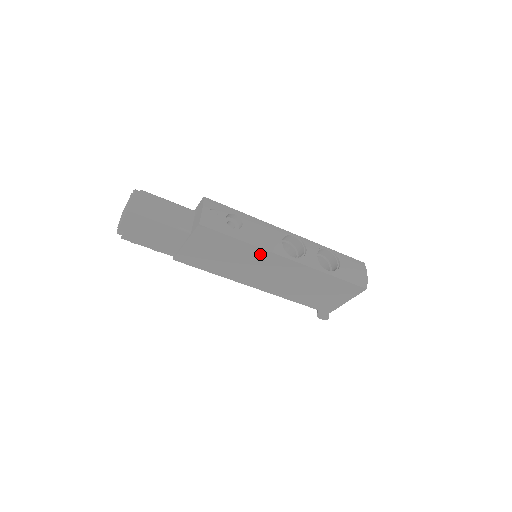
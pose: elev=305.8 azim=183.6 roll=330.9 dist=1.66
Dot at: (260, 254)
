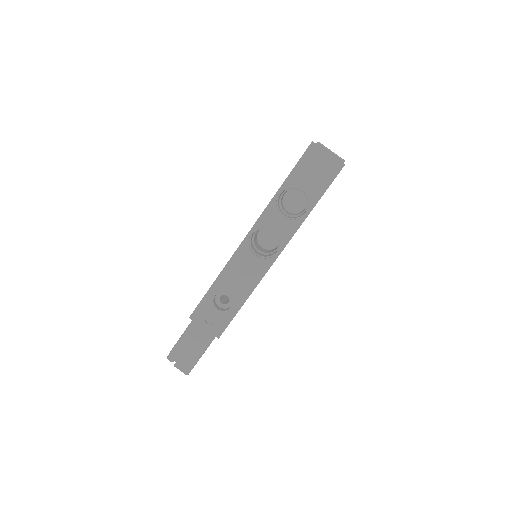
Dot at: occluded
